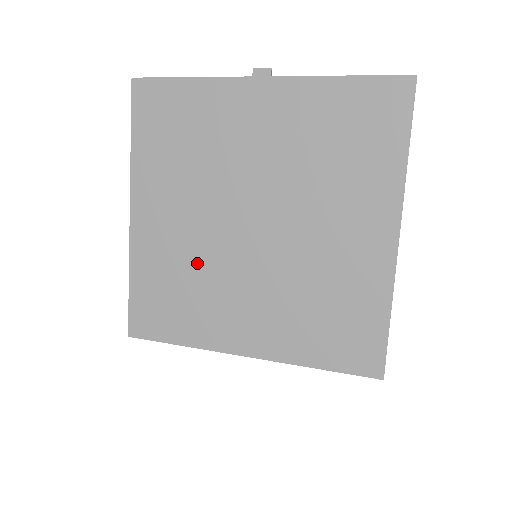
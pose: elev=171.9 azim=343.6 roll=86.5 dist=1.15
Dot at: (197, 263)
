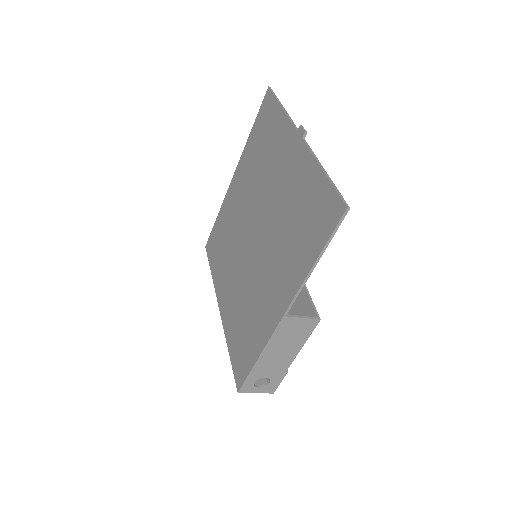
Dot at: (233, 233)
